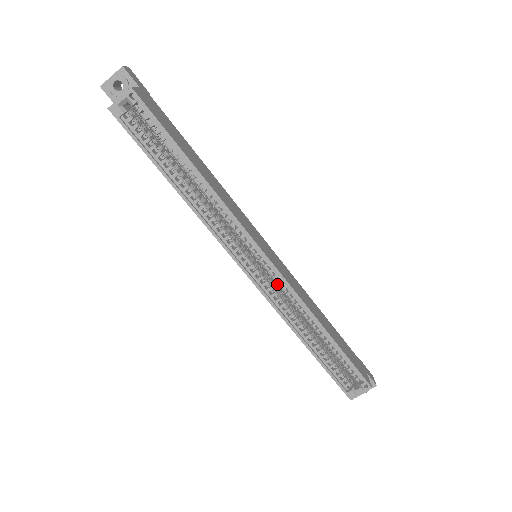
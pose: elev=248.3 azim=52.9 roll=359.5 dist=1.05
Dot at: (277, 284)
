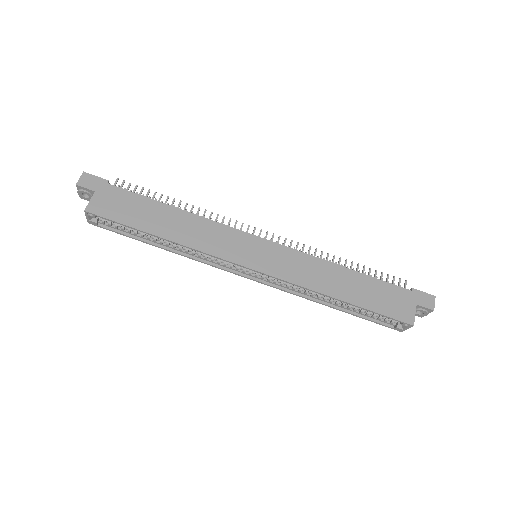
Dot at: occluded
